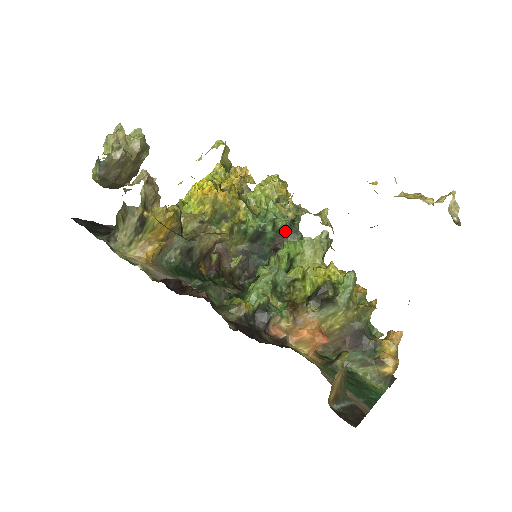
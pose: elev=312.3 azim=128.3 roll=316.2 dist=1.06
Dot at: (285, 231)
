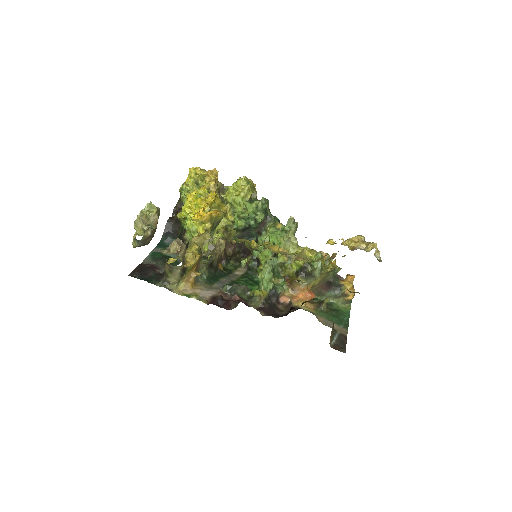
Dot at: (263, 220)
